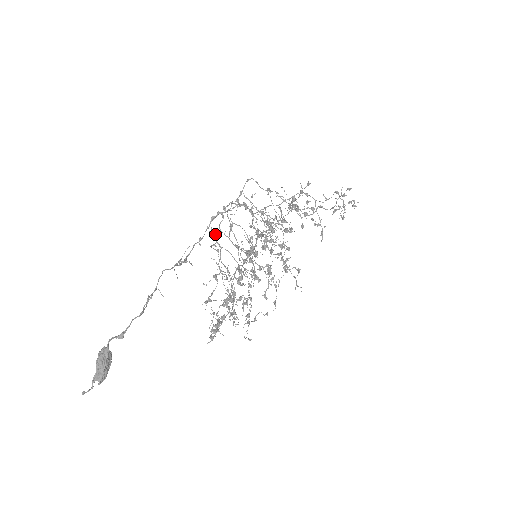
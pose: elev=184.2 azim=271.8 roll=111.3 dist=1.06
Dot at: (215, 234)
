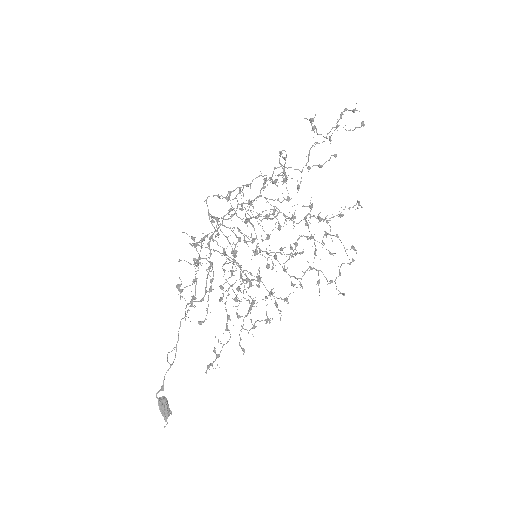
Dot at: (223, 252)
